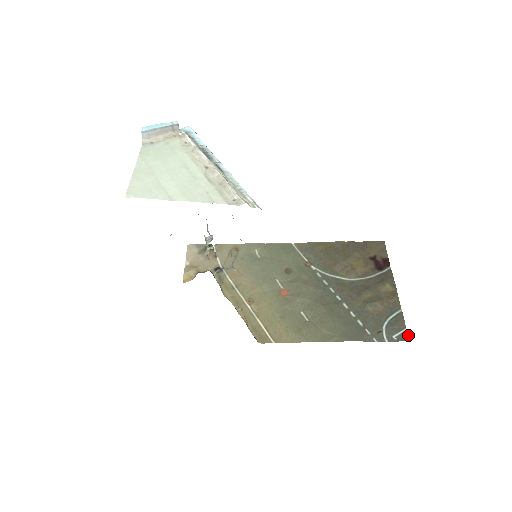
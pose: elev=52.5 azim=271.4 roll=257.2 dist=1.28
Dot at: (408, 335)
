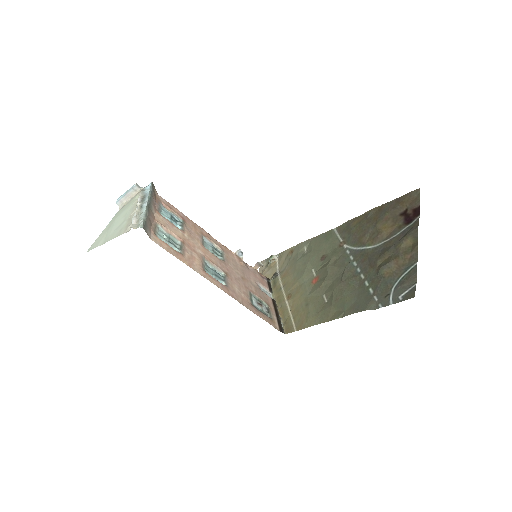
Dot at: occluded
